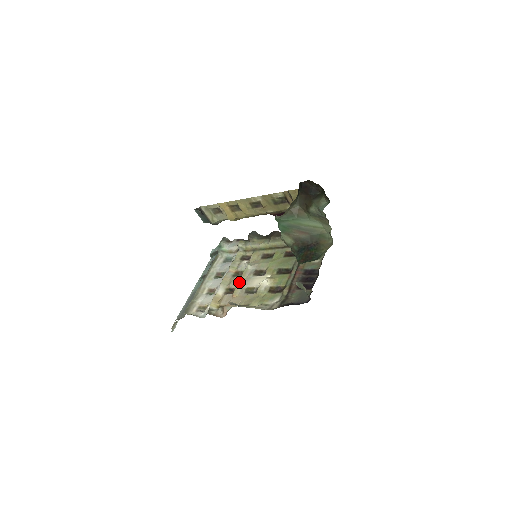
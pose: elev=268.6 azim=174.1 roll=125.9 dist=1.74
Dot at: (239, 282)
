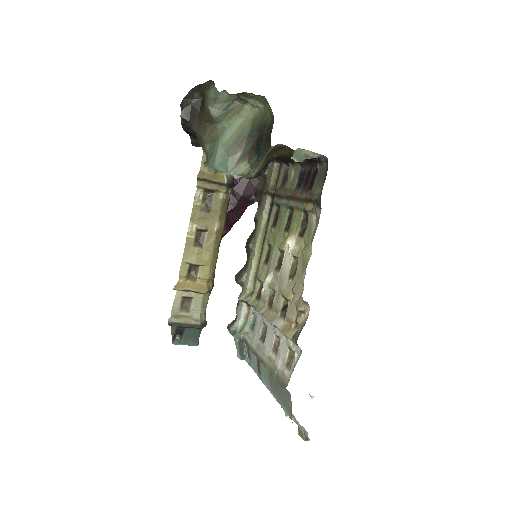
Dot at: (279, 293)
